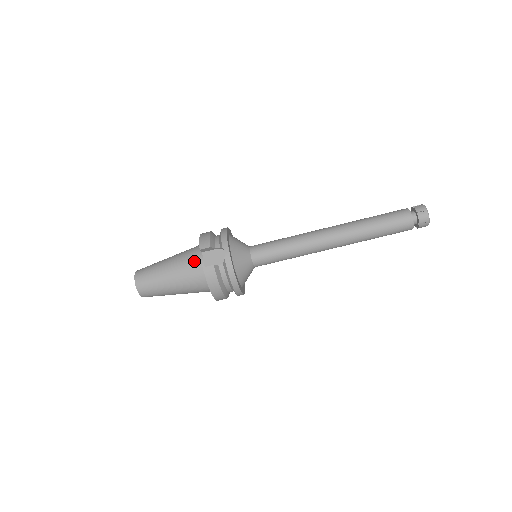
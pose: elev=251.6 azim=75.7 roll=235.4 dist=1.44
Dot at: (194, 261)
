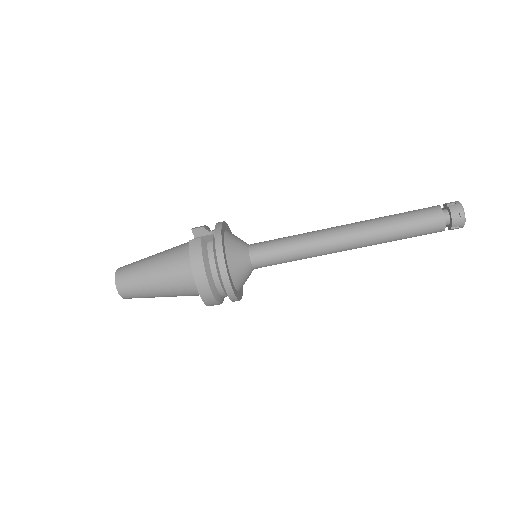
Dot at: (183, 245)
